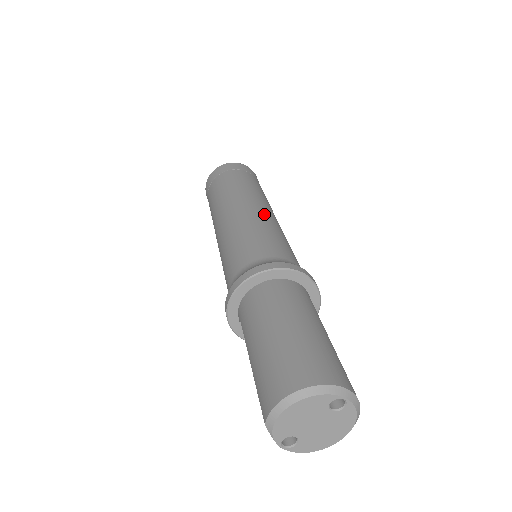
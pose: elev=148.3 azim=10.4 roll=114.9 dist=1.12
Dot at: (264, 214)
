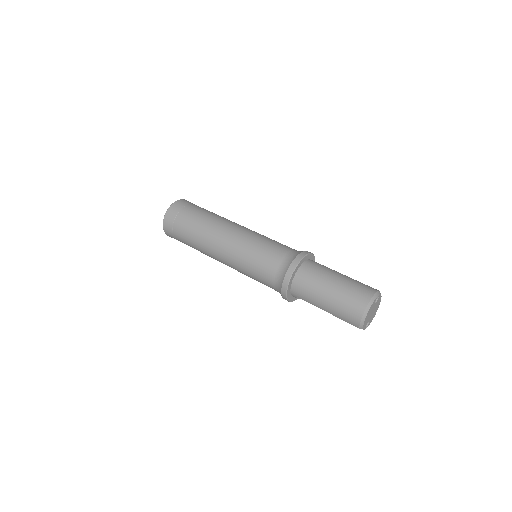
Dot at: (242, 233)
